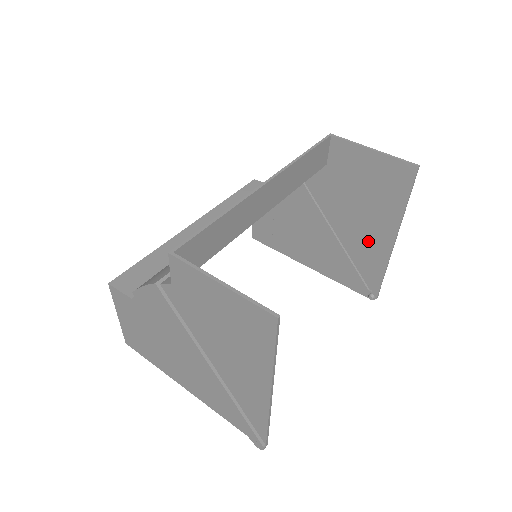
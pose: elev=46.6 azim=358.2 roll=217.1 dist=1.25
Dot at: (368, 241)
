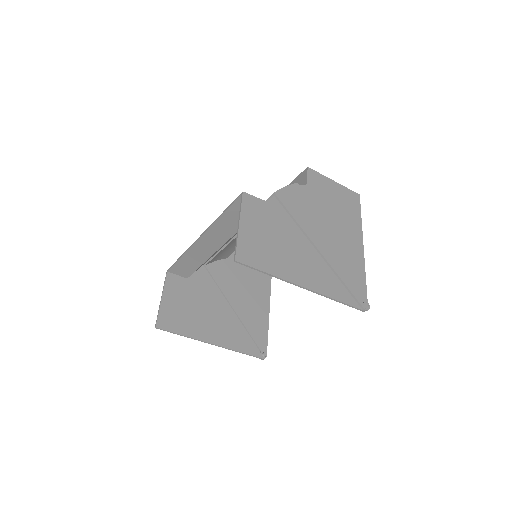
Dot at: (314, 272)
